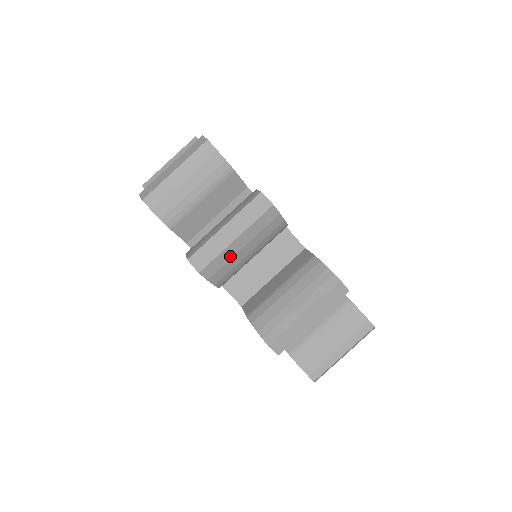
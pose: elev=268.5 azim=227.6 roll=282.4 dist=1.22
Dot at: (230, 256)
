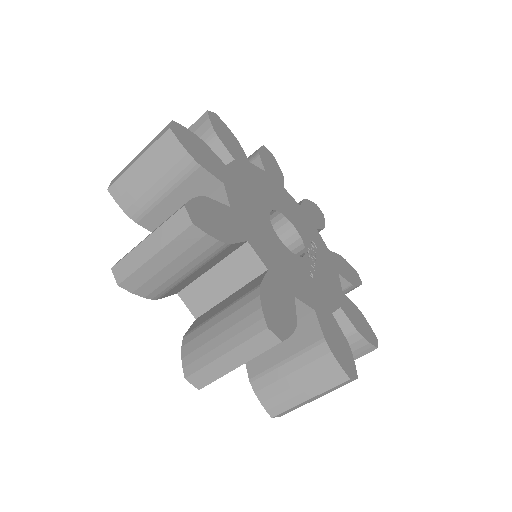
Dot at: occluded
